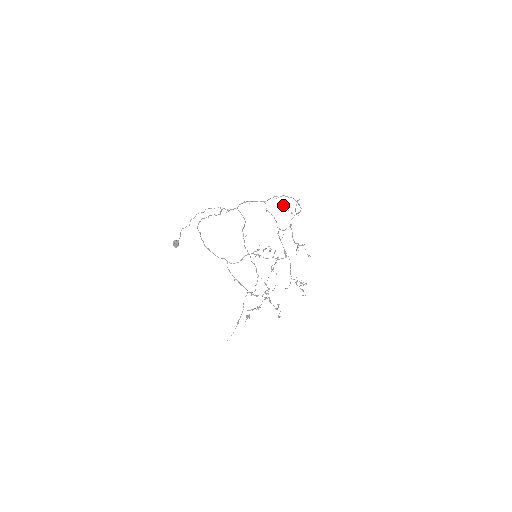
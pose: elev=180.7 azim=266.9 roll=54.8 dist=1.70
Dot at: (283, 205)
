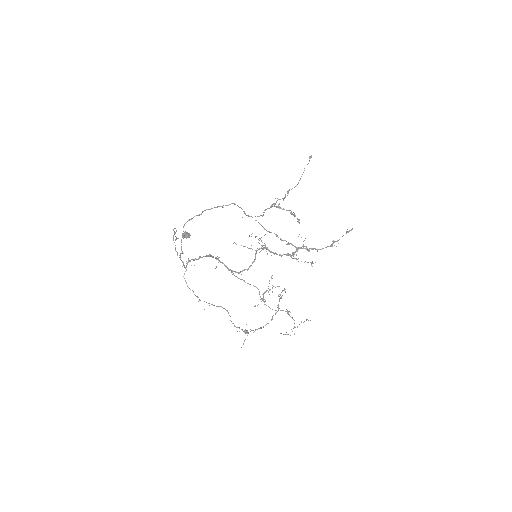
Dot at: (235, 243)
